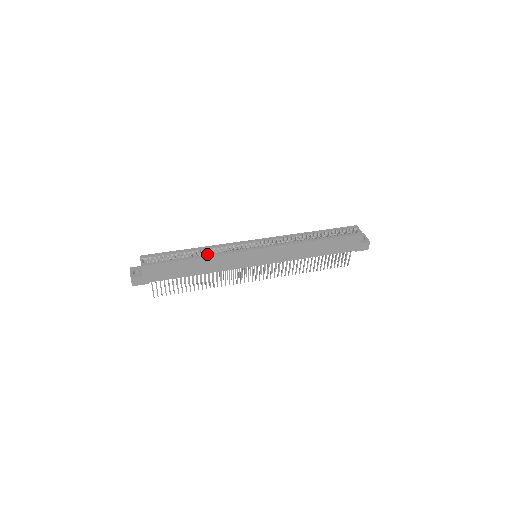
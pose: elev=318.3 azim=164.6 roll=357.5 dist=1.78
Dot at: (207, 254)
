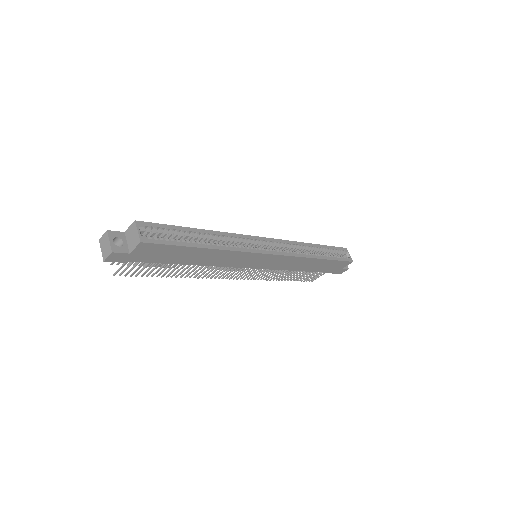
Dot at: (221, 245)
